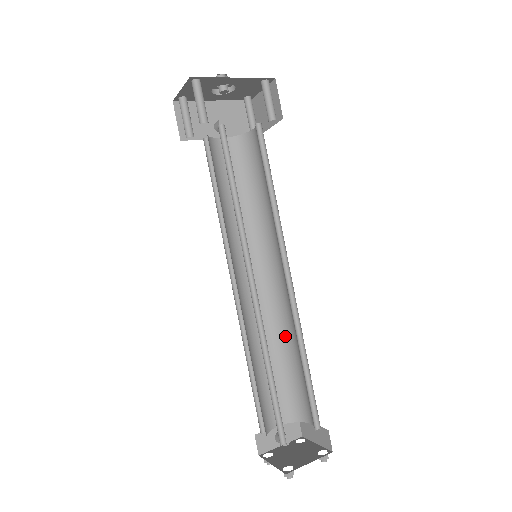
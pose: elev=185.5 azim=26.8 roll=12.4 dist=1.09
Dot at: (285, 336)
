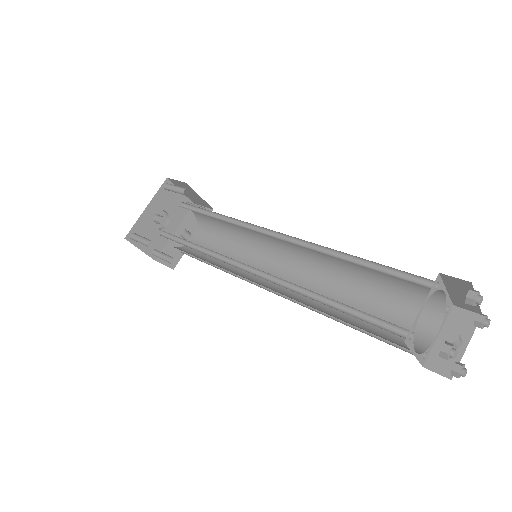
Dot at: (344, 268)
